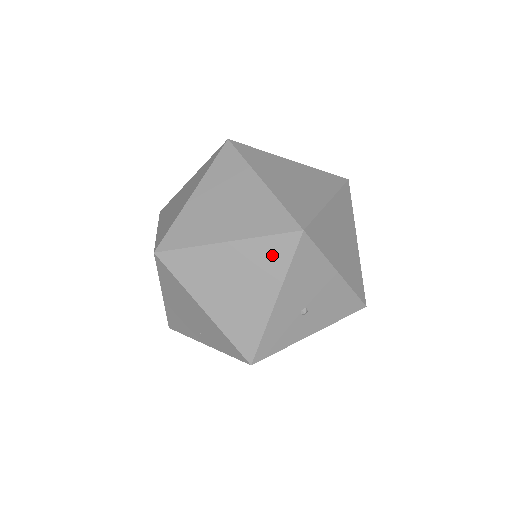
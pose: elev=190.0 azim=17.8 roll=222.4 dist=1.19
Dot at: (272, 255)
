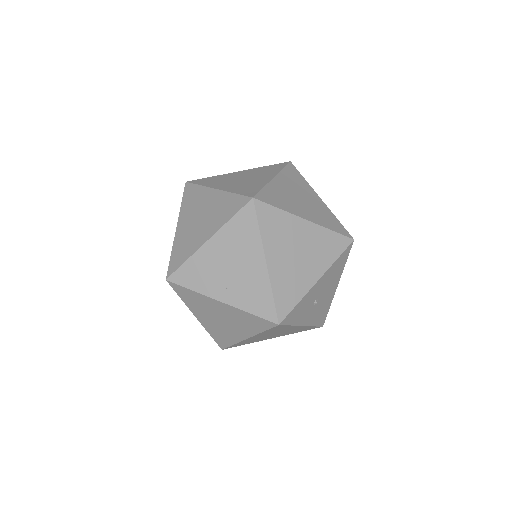
Dot at: (330, 246)
